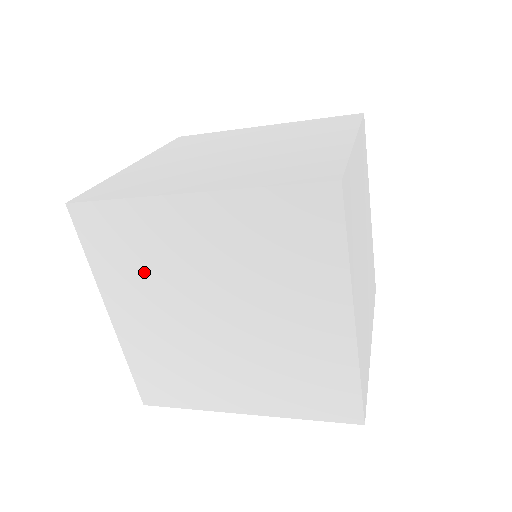
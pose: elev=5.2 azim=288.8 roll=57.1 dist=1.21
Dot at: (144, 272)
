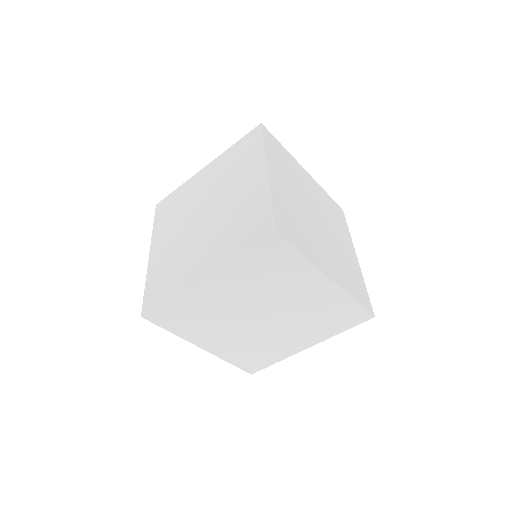
Dot at: (176, 215)
